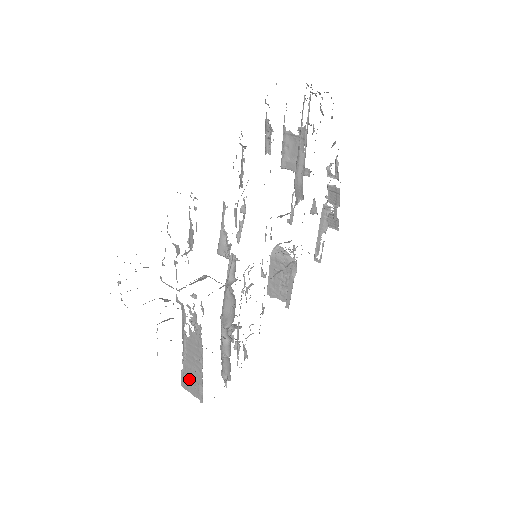
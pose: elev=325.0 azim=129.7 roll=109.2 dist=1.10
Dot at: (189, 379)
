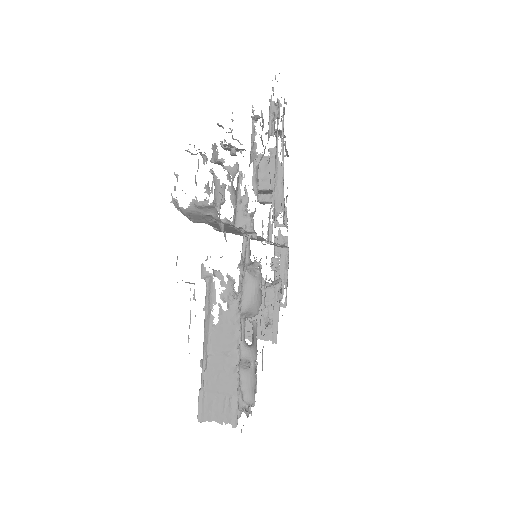
Dot at: (213, 397)
